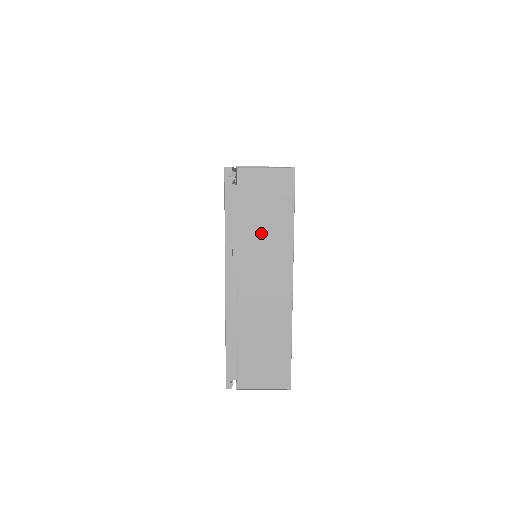
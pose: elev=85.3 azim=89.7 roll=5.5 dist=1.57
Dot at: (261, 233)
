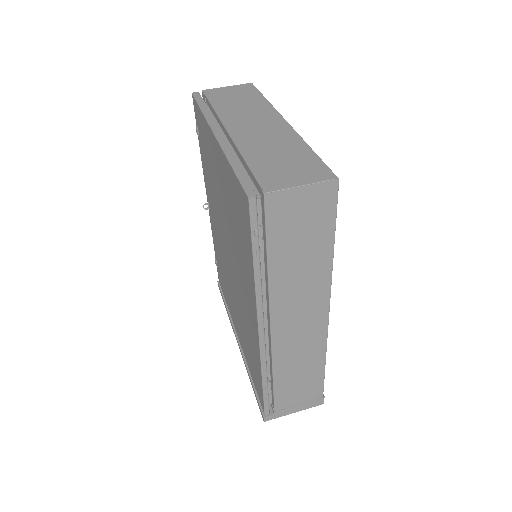
Dot at: (238, 107)
